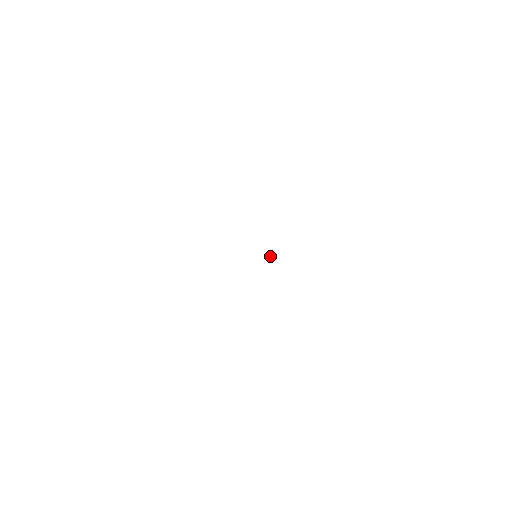
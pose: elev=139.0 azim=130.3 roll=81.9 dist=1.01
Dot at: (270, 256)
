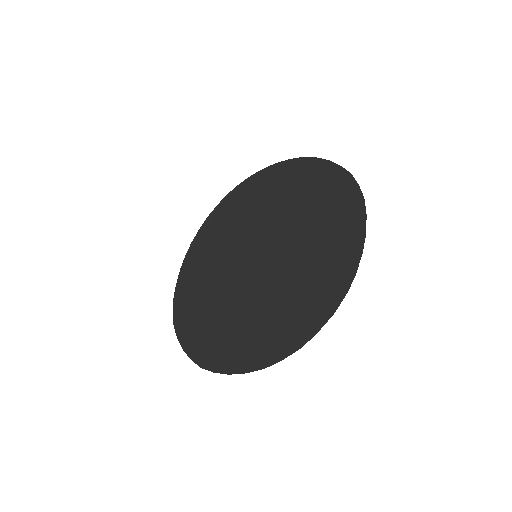
Dot at: (257, 242)
